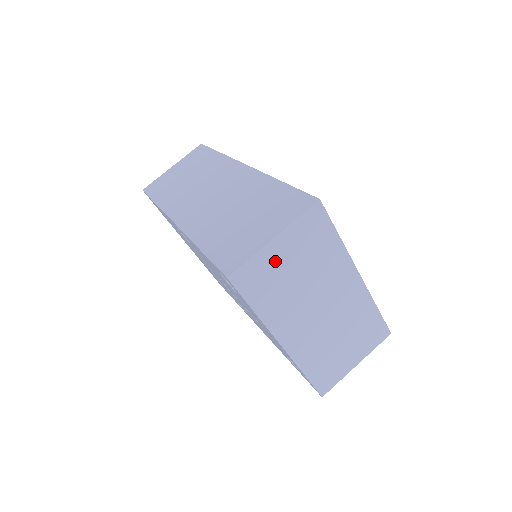
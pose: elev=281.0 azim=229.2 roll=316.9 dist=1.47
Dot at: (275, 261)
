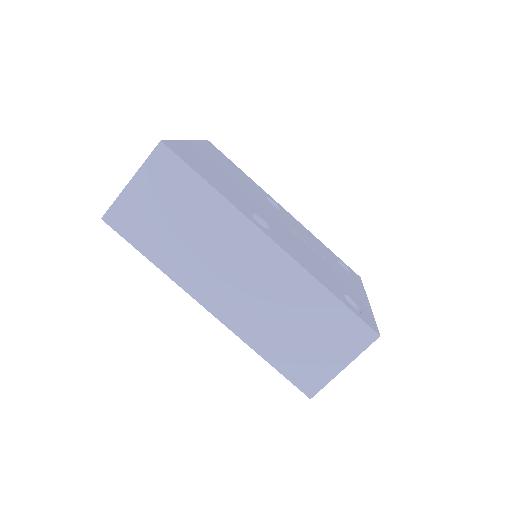
Dot at: occluded
